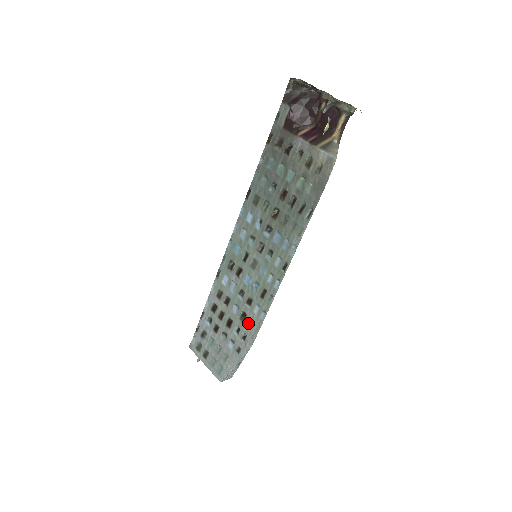
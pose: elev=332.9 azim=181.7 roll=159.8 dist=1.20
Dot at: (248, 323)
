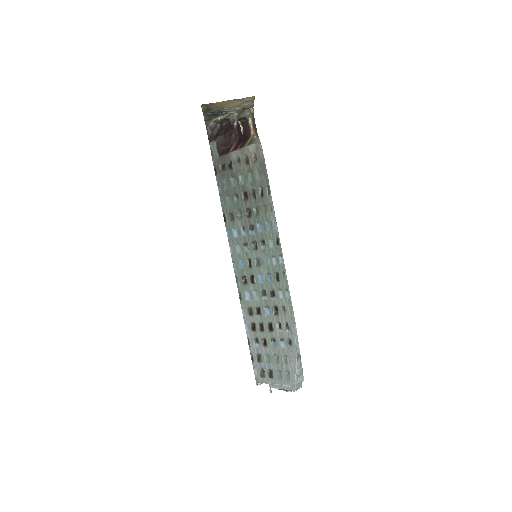
Dot at: (282, 312)
